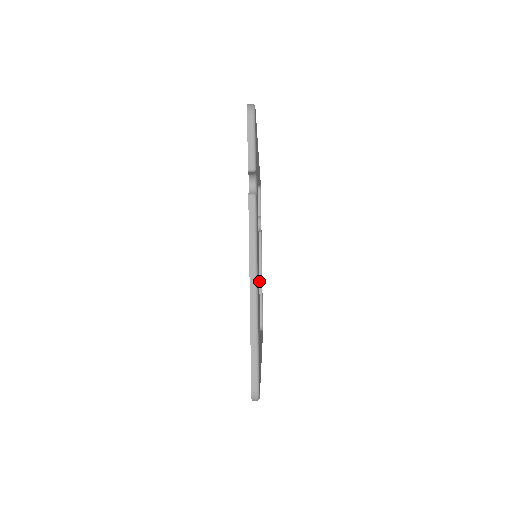
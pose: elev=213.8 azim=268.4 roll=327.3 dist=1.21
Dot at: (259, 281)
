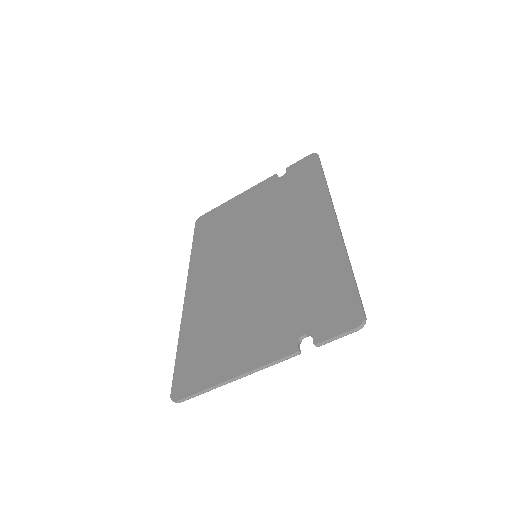
Dot at: (235, 199)
